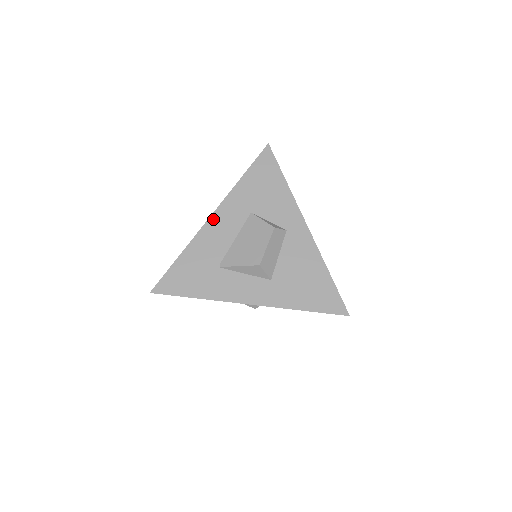
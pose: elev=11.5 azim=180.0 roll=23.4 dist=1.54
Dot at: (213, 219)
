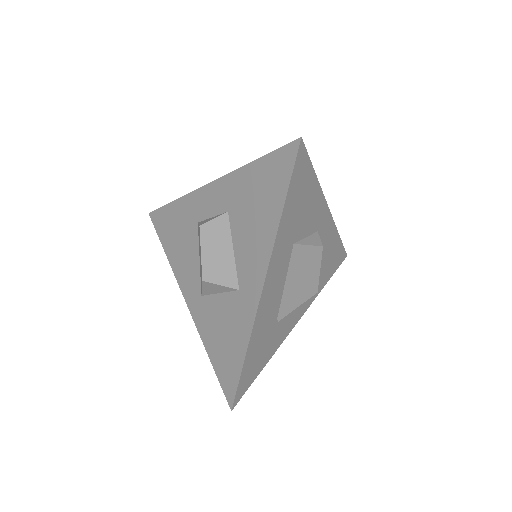
Dot at: (266, 288)
